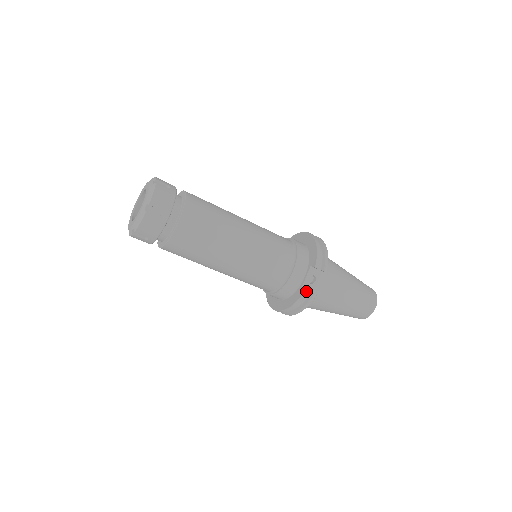
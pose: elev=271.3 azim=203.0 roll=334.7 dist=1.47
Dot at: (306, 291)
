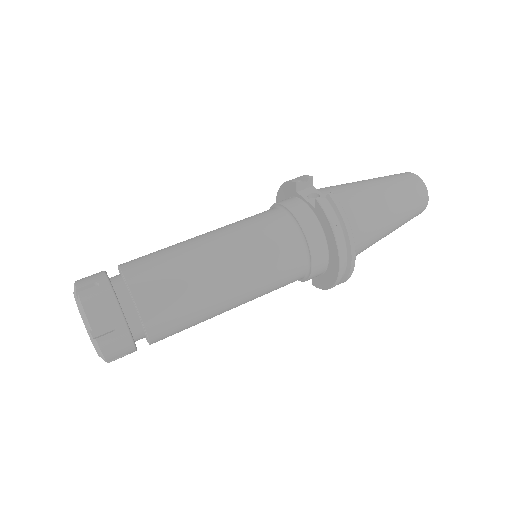
Dot at: (317, 199)
